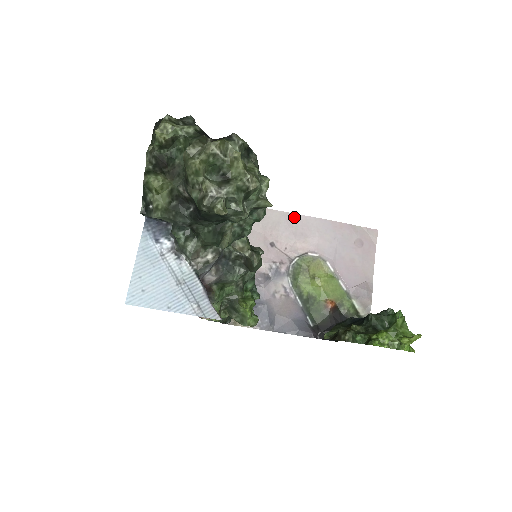
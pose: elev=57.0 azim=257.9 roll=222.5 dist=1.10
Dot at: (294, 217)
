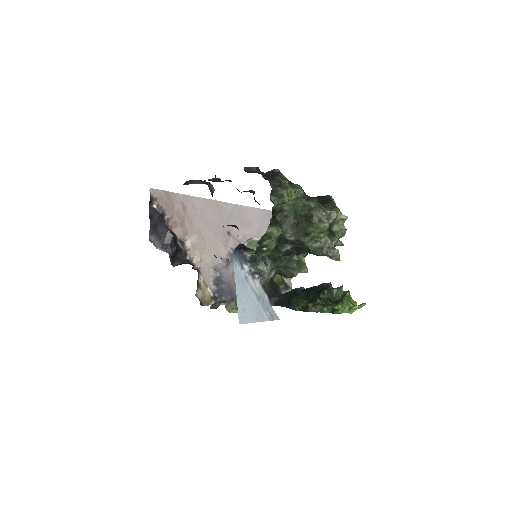
Dot at: (242, 208)
